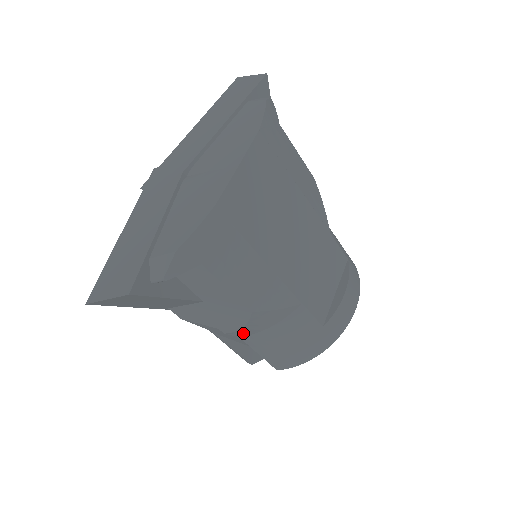
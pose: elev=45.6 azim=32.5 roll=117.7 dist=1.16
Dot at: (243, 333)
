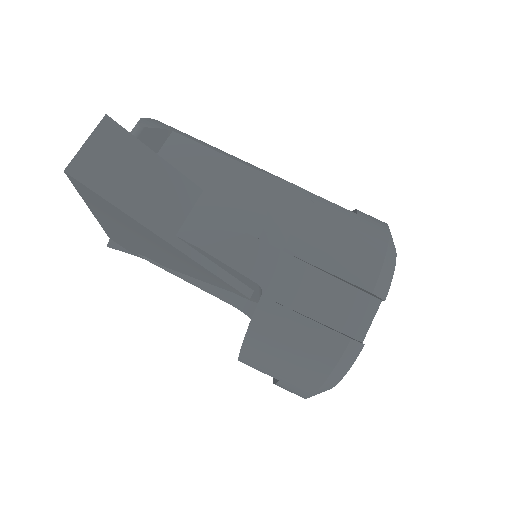
Dot at: (278, 230)
